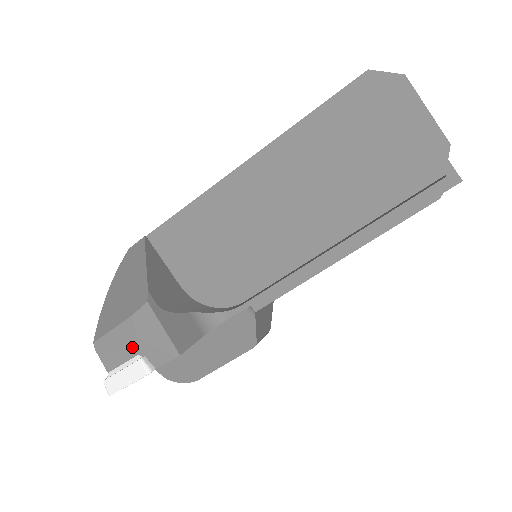
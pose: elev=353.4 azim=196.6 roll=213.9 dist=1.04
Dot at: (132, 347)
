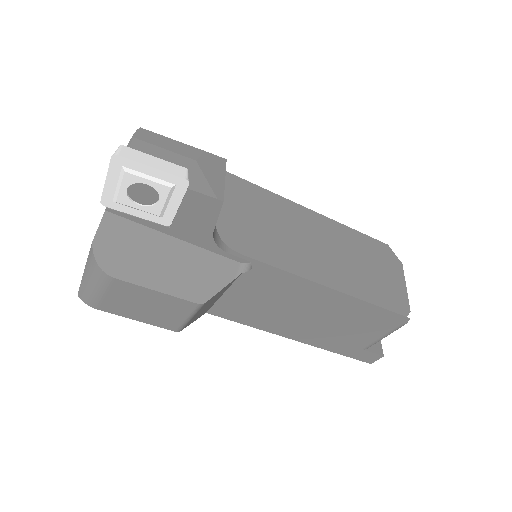
Dot at: (182, 160)
